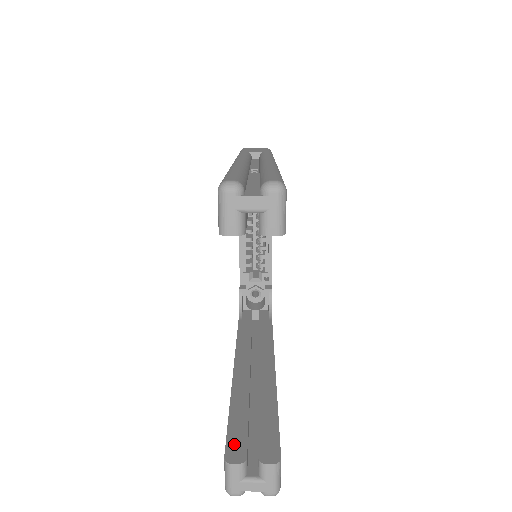
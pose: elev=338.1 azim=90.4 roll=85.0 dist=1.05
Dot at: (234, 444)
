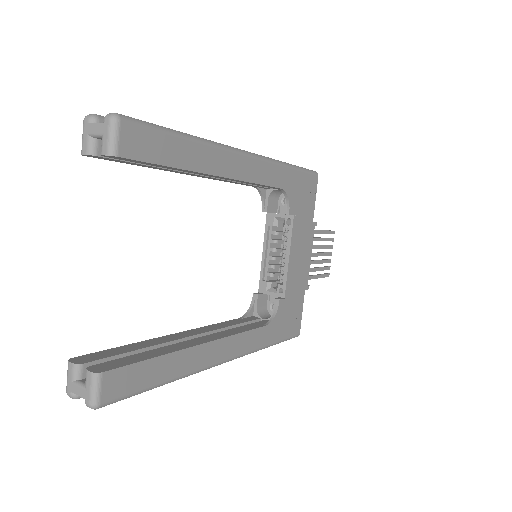
Dot at: (91, 356)
